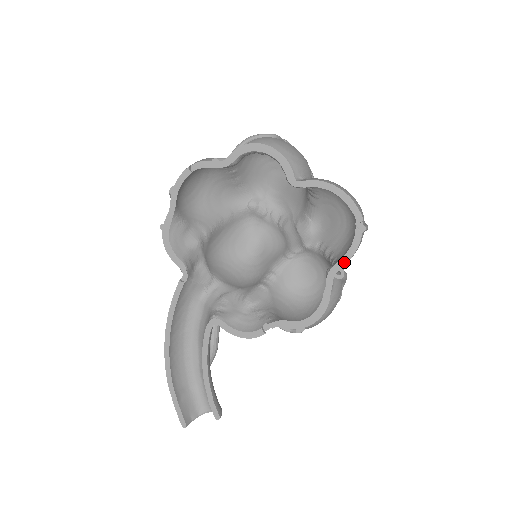
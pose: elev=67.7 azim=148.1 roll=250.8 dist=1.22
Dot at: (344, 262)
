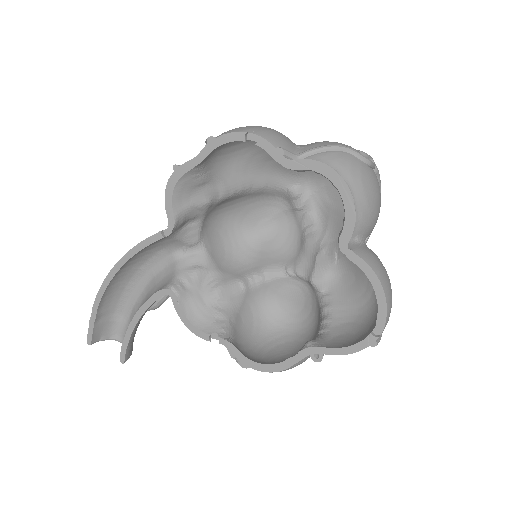
Dot at: (330, 352)
